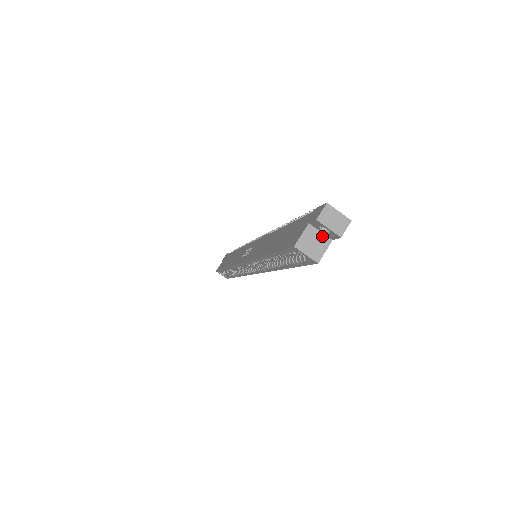
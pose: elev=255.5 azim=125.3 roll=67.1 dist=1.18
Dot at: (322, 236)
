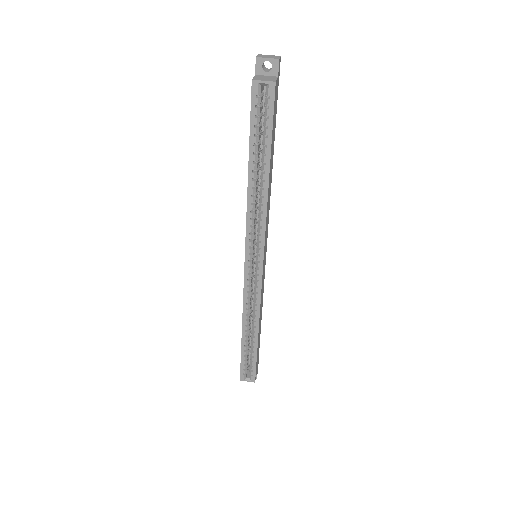
Dot at: (269, 76)
